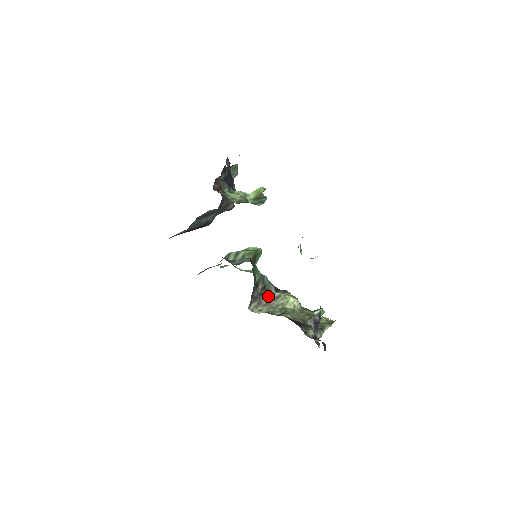
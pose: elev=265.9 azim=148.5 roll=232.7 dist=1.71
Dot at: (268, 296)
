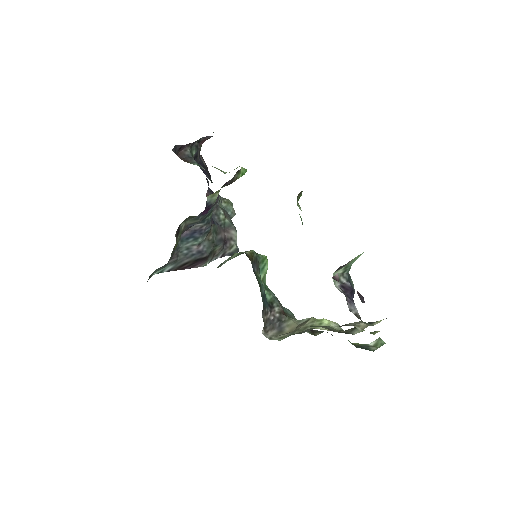
Dot at: (292, 324)
